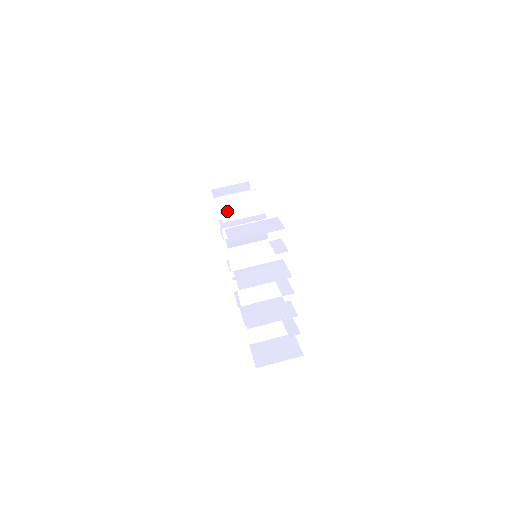
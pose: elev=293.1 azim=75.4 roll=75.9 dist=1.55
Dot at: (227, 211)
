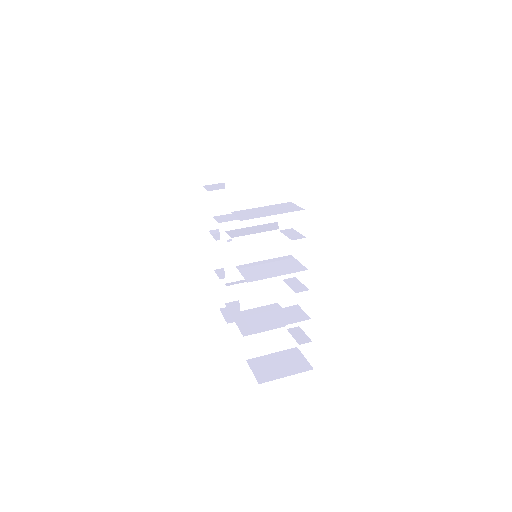
Dot at: (234, 192)
